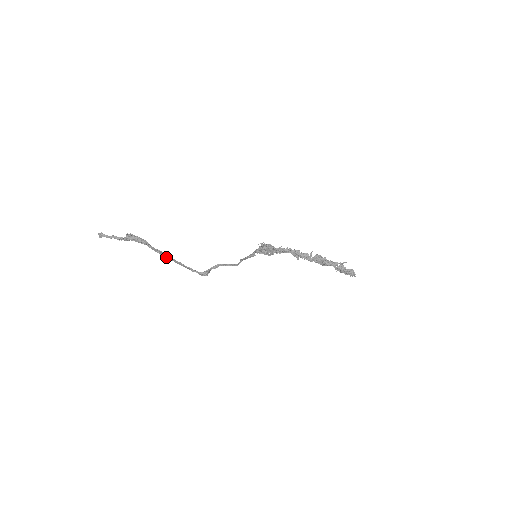
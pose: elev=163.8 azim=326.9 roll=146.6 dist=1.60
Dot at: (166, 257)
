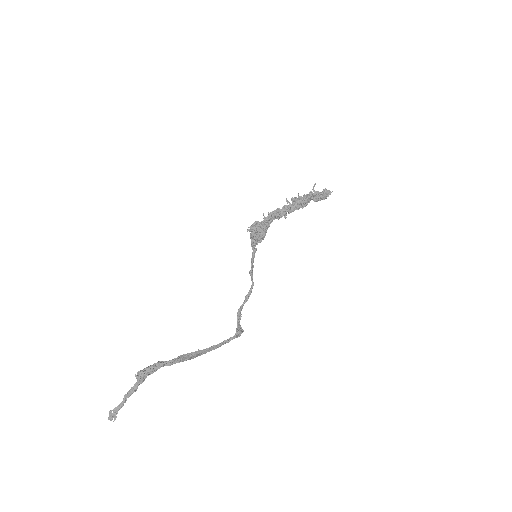
Dot at: (193, 358)
